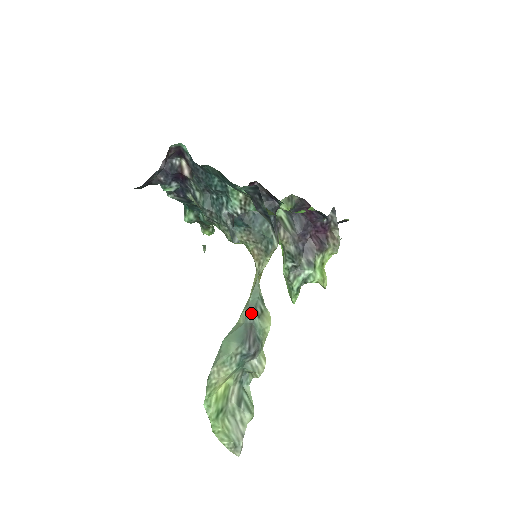
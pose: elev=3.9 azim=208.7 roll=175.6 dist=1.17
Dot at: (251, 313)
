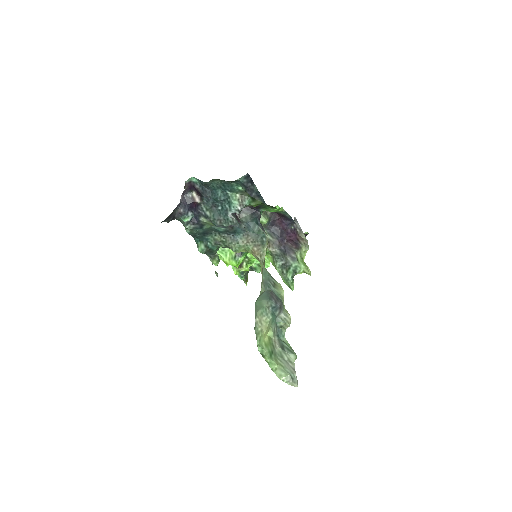
Dot at: (267, 284)
